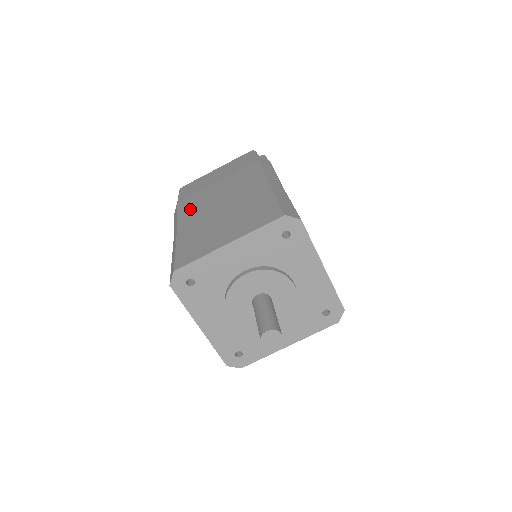
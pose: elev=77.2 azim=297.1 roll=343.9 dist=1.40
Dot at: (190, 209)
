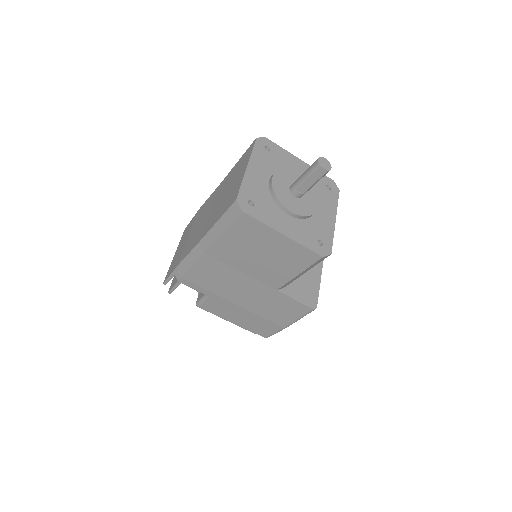
Dot at: (193, 243)
